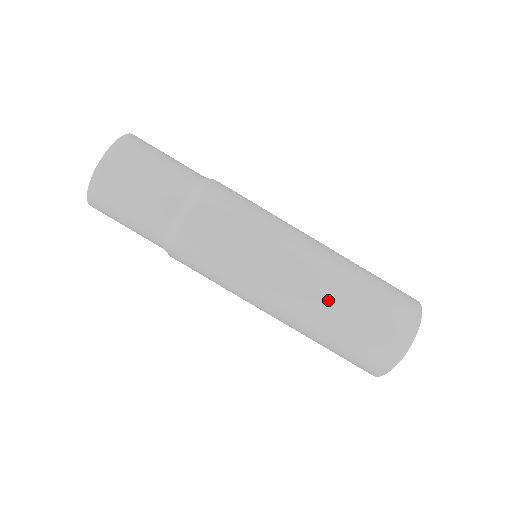
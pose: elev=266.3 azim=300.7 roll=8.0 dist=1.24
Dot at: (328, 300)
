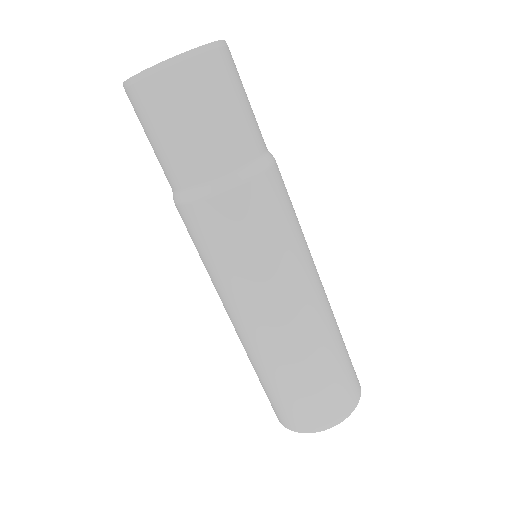
Dot at: (299, 352)
